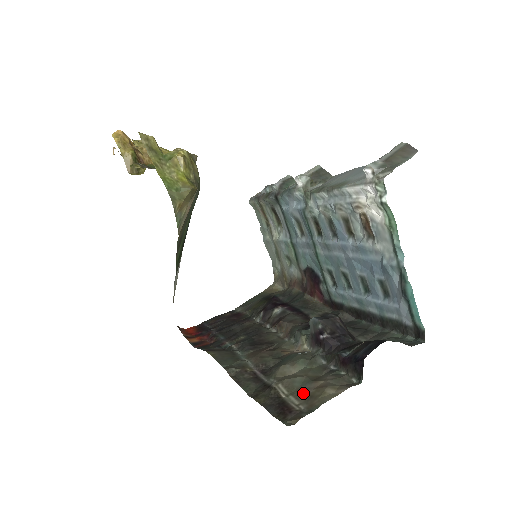
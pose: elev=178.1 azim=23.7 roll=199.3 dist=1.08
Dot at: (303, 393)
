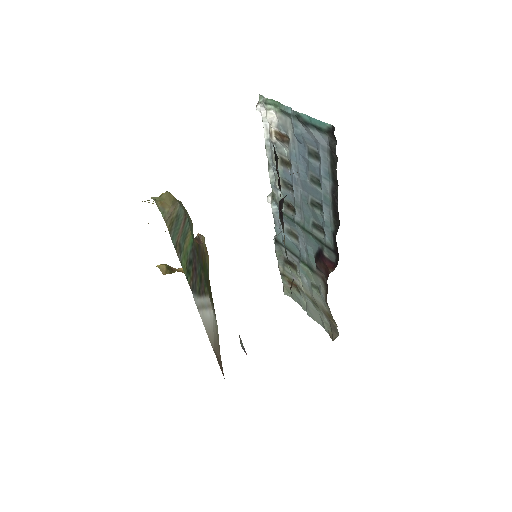
Dot at: occluded
